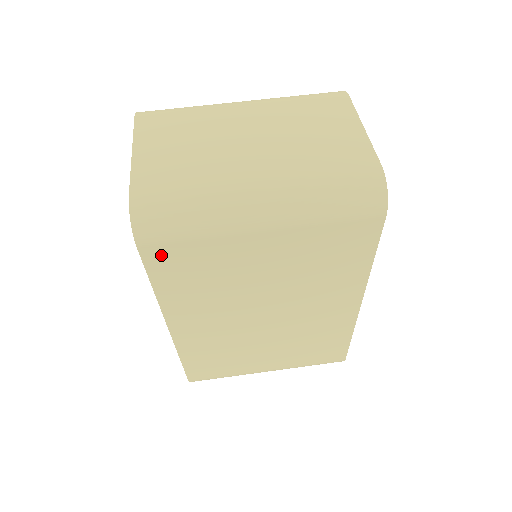
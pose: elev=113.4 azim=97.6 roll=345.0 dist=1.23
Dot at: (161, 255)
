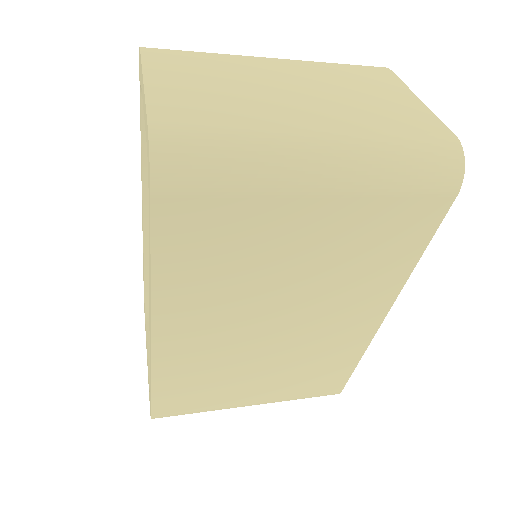
Dot at: (179, 215)
